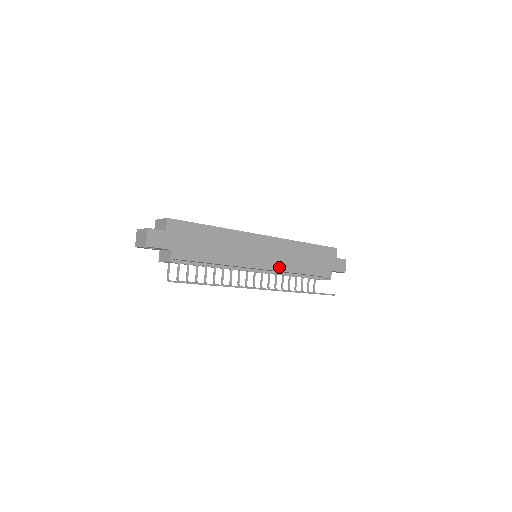
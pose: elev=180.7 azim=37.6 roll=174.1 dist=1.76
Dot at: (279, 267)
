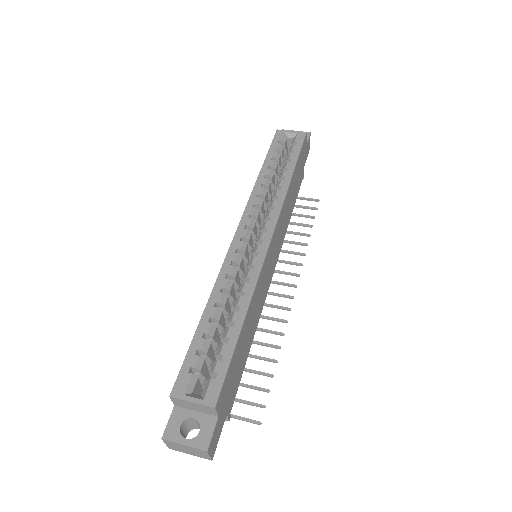
Dot at: (281, 243)
